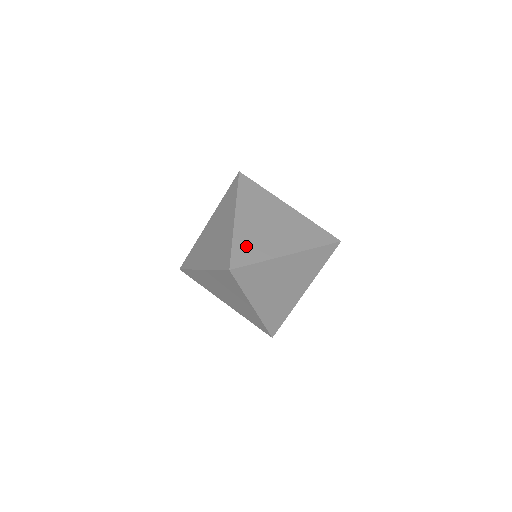
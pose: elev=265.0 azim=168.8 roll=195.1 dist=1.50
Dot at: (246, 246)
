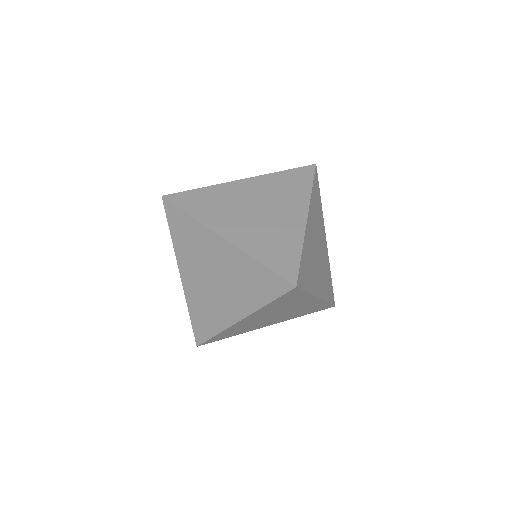
Dot at: (307, 264)
